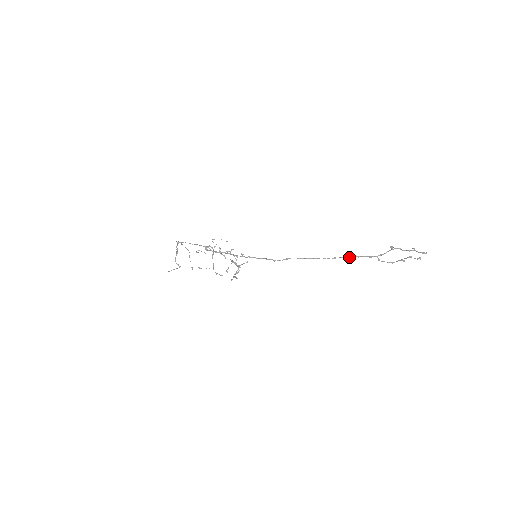
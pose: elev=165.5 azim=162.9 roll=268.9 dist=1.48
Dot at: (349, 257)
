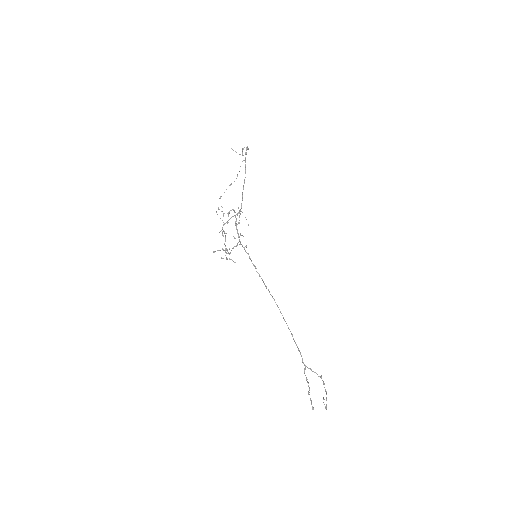
Dot at: (295, 342)
